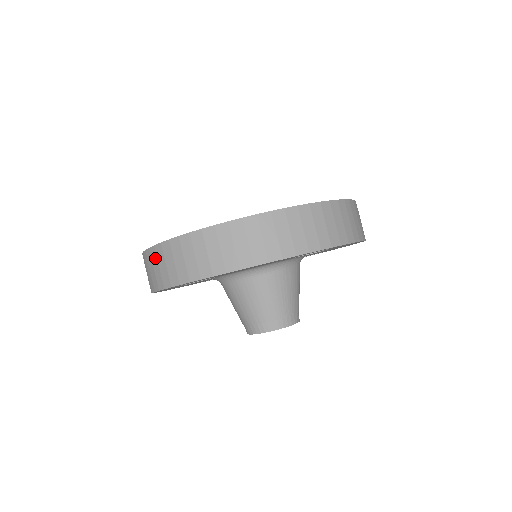
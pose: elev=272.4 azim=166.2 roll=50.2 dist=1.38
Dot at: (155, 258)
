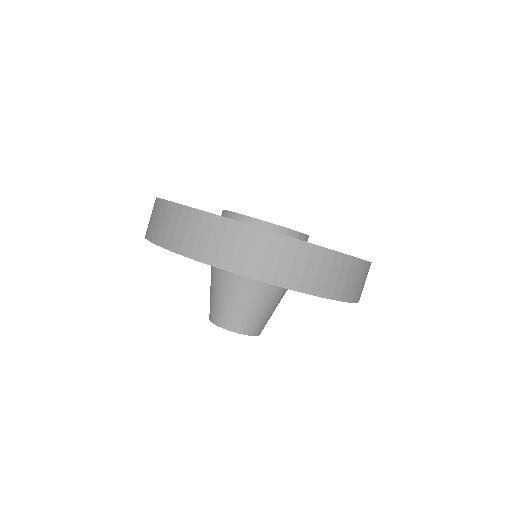
Dot at: (177, 216)
